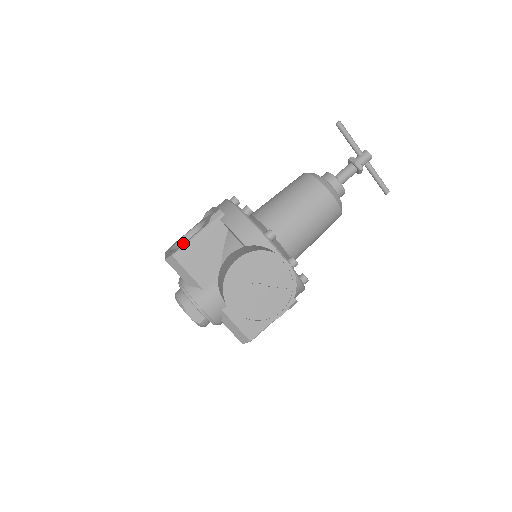
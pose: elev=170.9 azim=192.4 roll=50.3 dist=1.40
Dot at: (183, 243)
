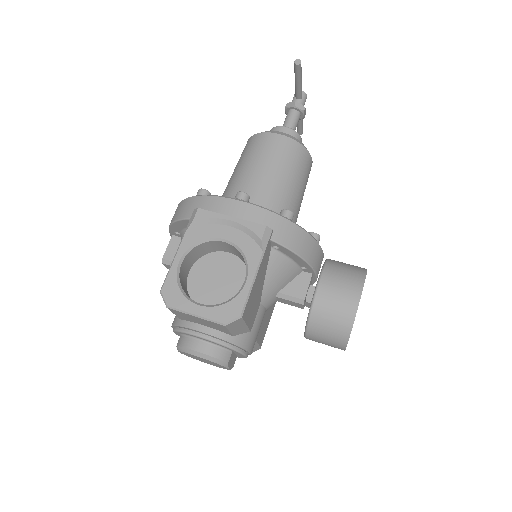
Dot at: (180, 279)
